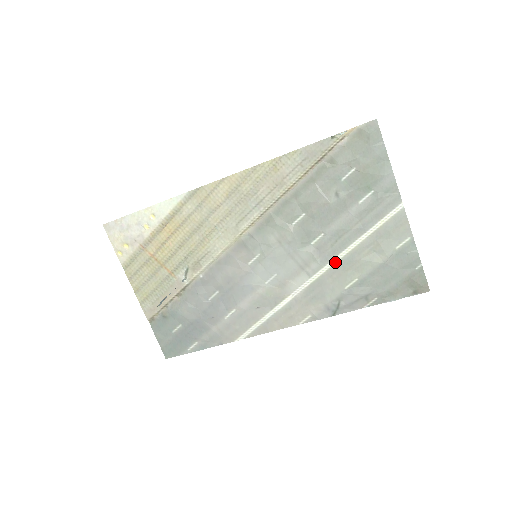
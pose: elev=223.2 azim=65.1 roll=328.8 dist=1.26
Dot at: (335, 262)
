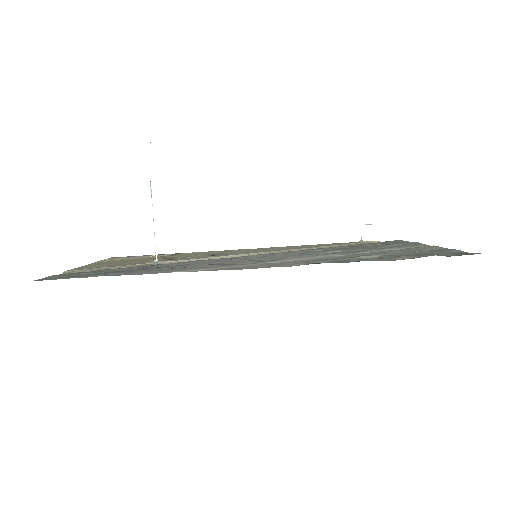
Dot at: occluded
